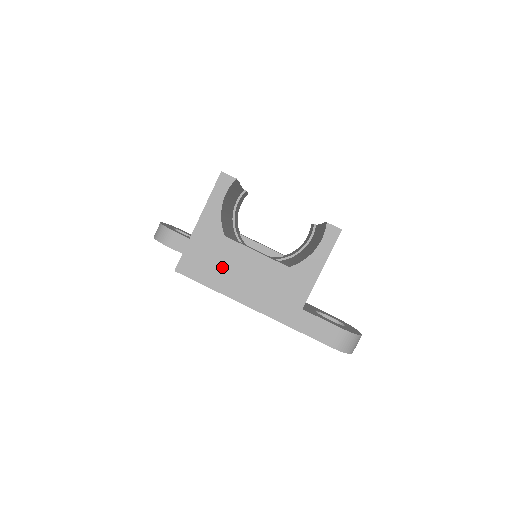
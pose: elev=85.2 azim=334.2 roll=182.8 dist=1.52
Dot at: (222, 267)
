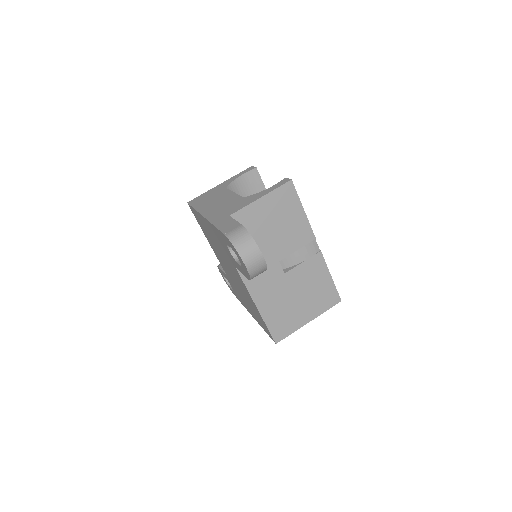
Dot at: (210, 200)
